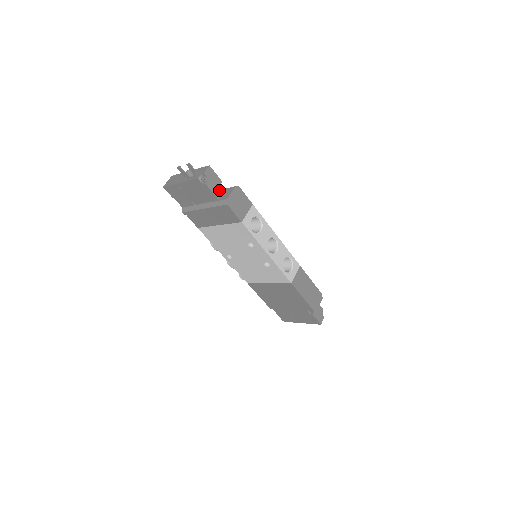
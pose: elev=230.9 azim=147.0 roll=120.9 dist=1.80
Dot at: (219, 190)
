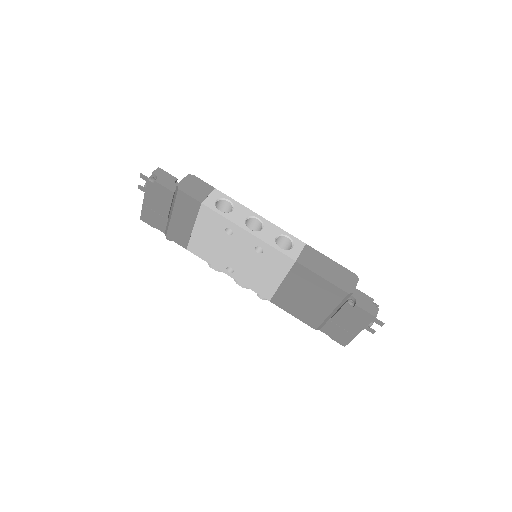
Dot at: (174, 185)
